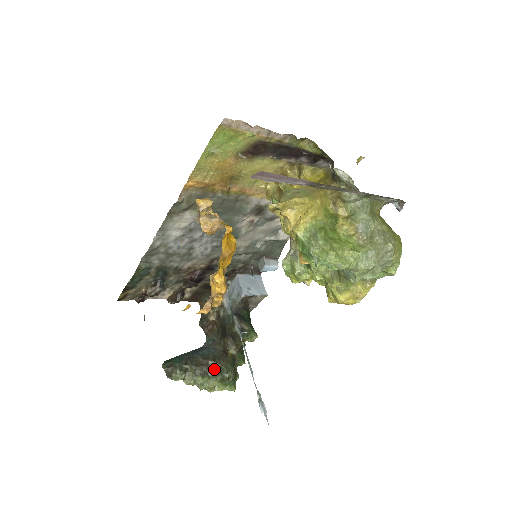
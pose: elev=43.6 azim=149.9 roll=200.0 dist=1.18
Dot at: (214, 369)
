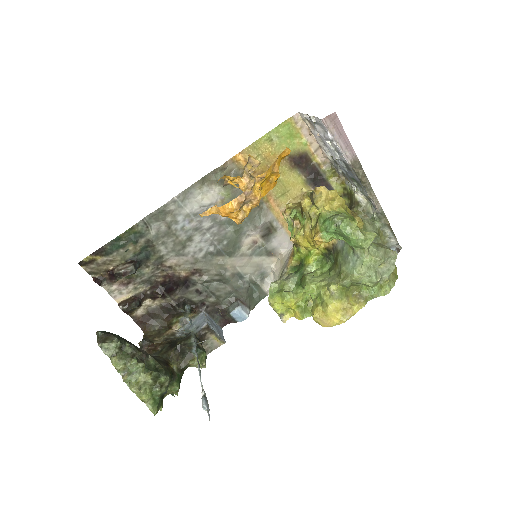
Dot at: (152, 365)
